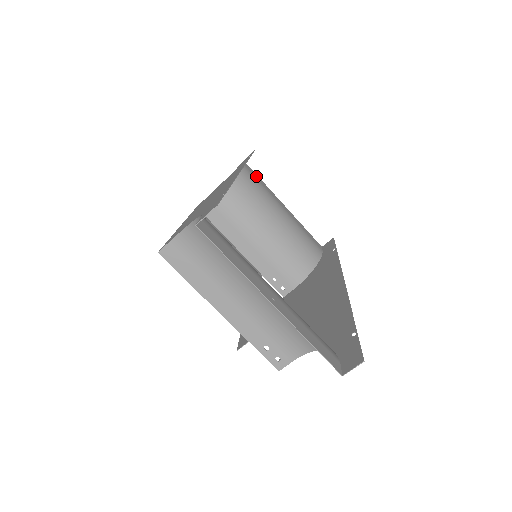
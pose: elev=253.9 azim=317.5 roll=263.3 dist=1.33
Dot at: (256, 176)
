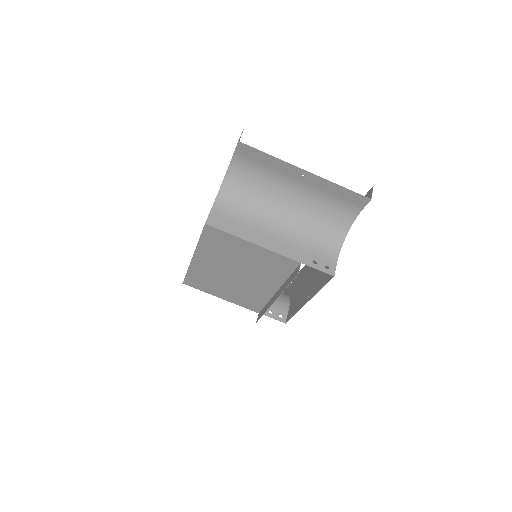
Dot at: occluded
